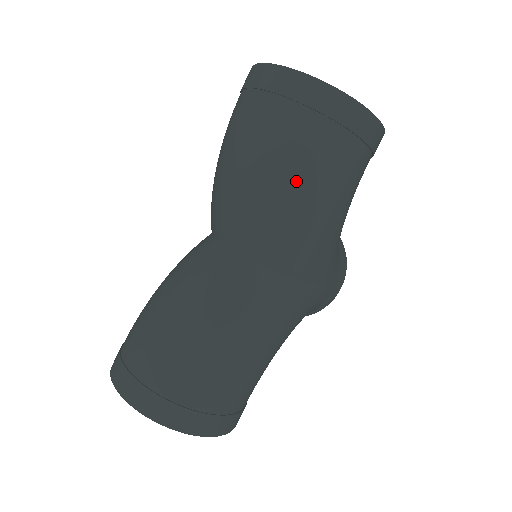
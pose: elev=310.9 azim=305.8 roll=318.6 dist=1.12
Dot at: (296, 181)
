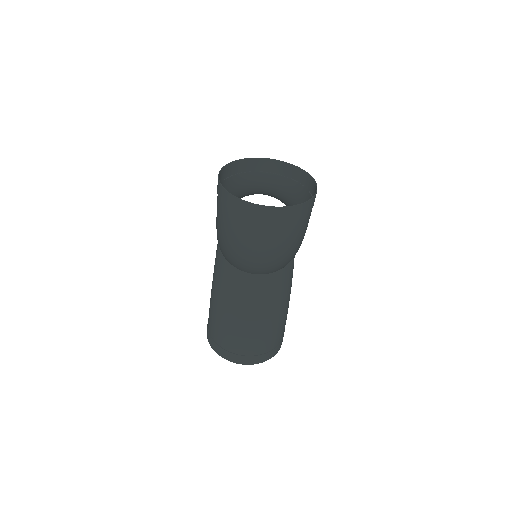
Dot at: (285, 249)
